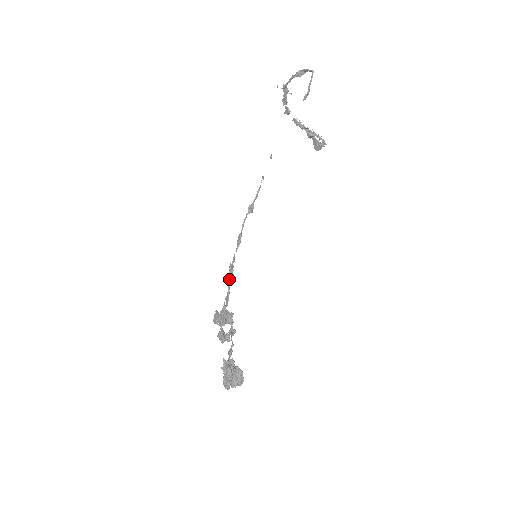
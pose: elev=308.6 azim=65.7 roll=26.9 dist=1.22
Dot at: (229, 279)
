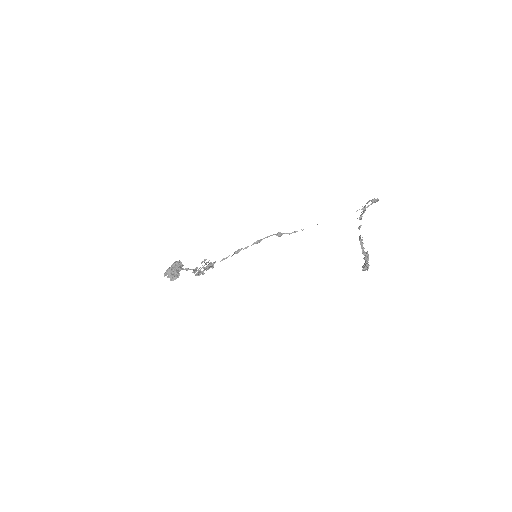
Dot at: (233, 254)
